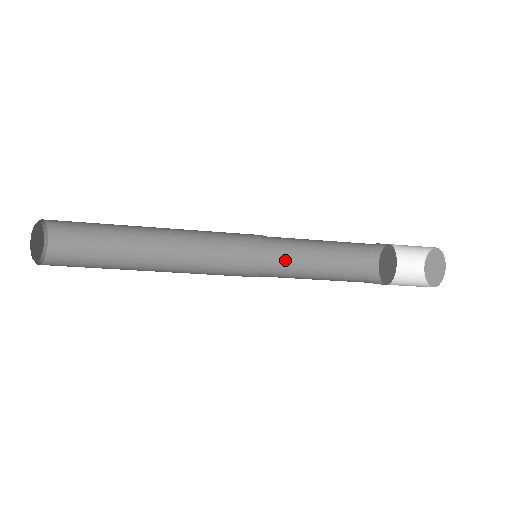
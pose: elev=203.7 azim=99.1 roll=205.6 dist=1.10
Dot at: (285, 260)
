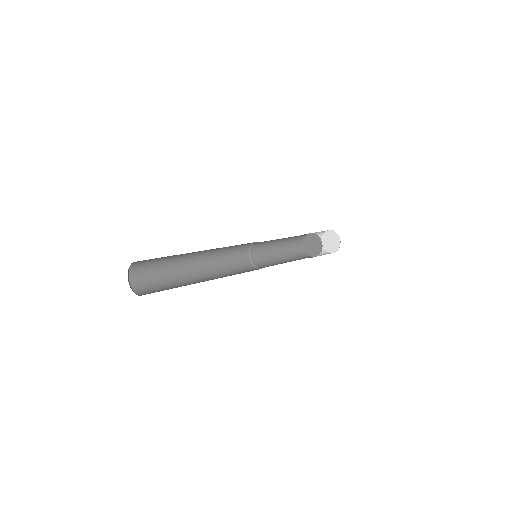
Dot at: (266, 242)
